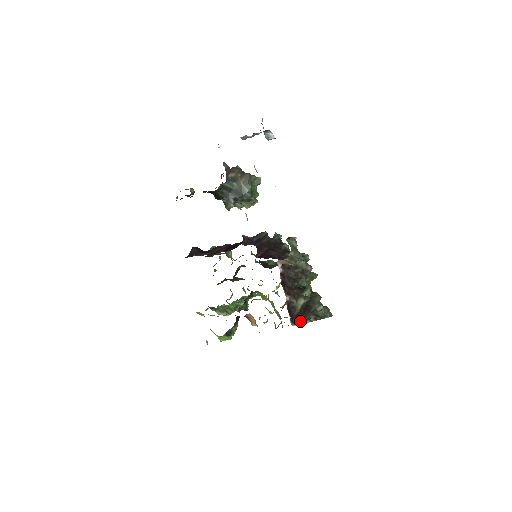
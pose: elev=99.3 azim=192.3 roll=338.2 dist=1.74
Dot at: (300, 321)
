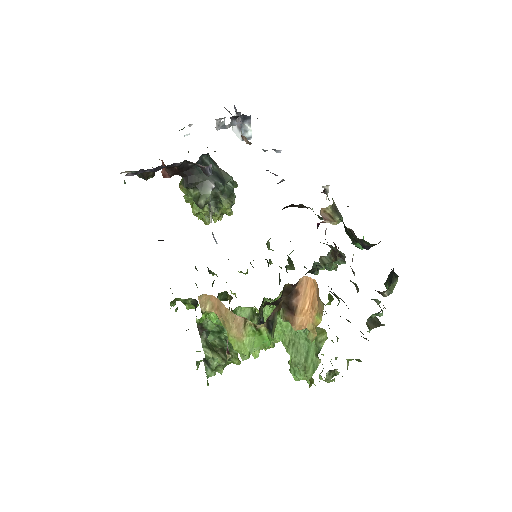
Dot at: (377, 291)
